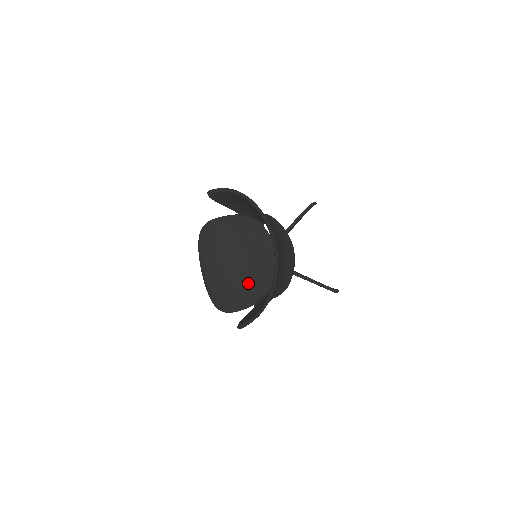
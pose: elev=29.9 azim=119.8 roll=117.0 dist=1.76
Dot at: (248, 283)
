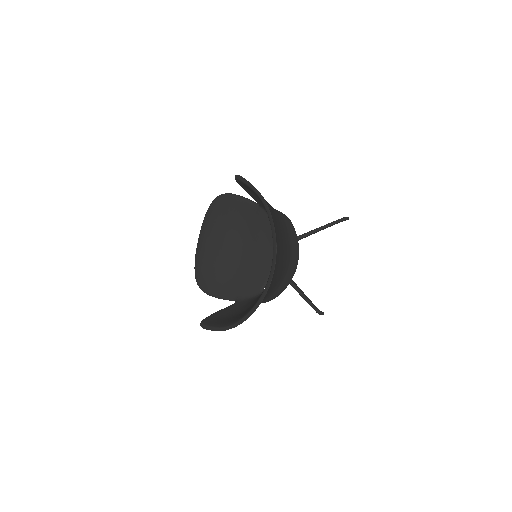
Dot at: (236, 276)
